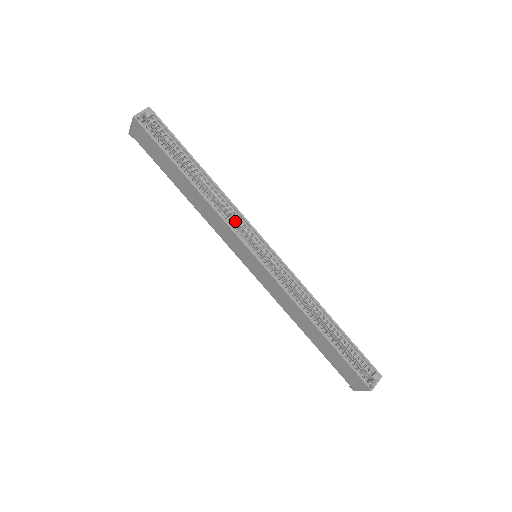
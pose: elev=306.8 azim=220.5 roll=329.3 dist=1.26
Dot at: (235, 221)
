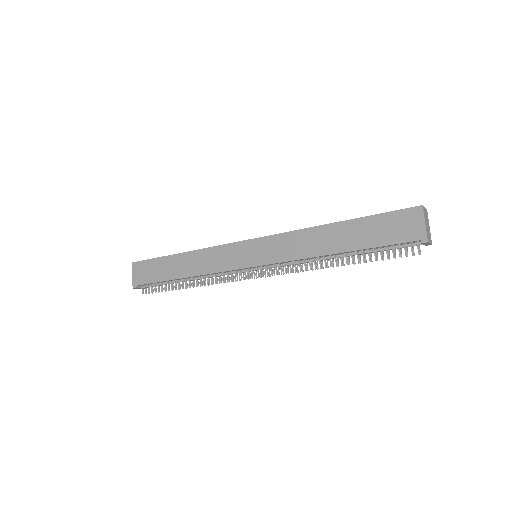
Dot at: occluded
